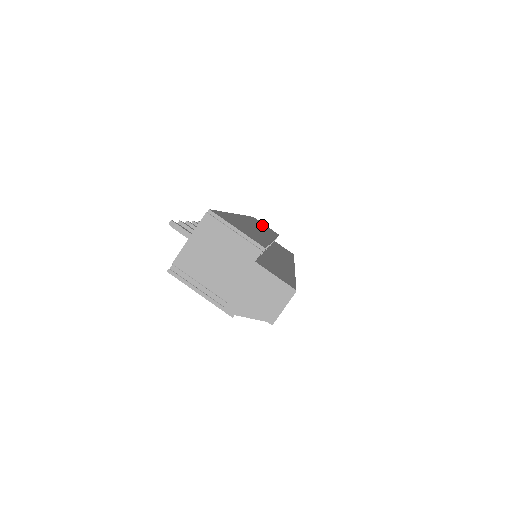
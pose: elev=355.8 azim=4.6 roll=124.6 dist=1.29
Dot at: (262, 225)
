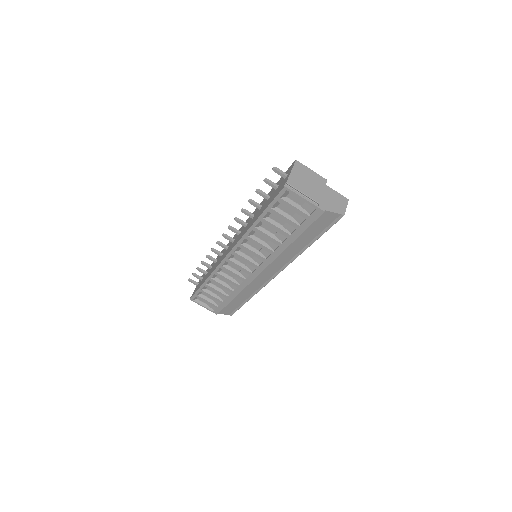
Dot at: occluded
